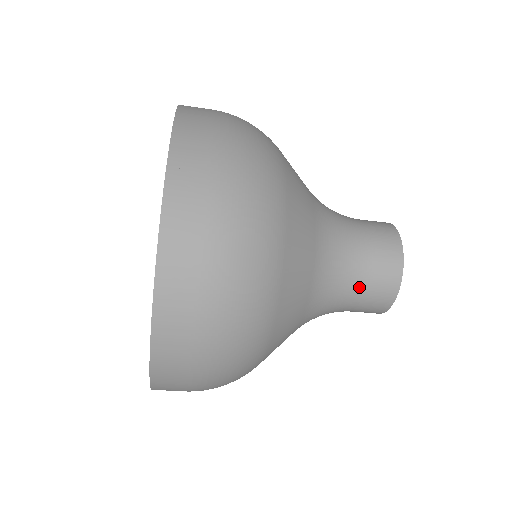
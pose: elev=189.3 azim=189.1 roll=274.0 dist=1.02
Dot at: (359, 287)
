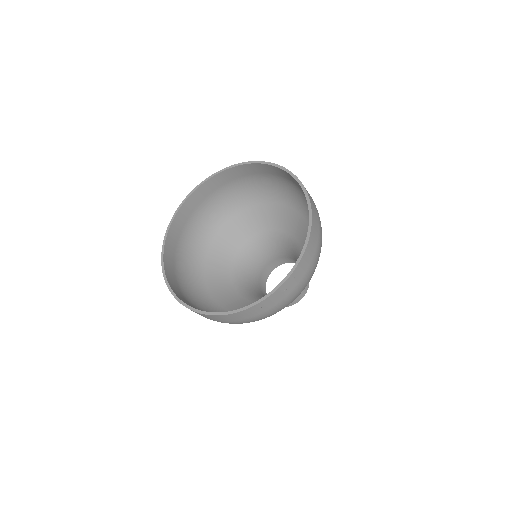
Dot at: occluded
